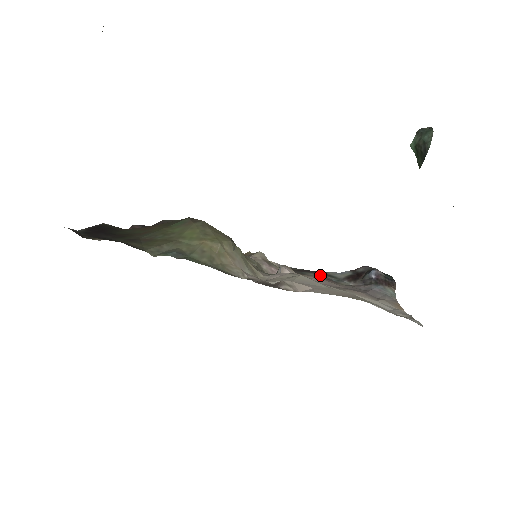
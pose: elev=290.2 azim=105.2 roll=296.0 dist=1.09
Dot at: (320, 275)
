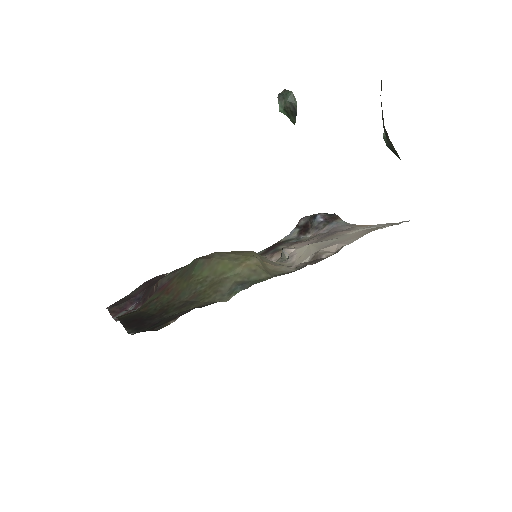
Dot at: (285, 244)
